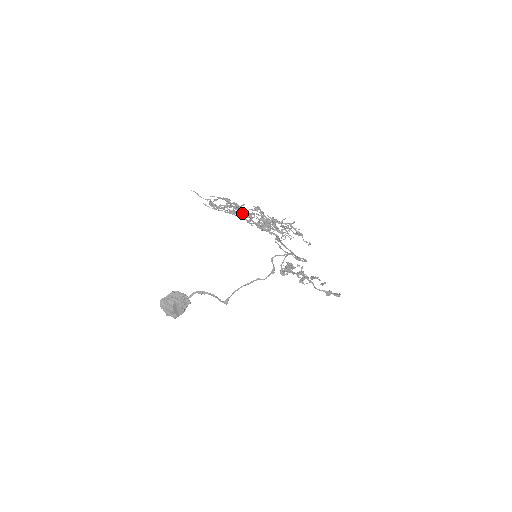
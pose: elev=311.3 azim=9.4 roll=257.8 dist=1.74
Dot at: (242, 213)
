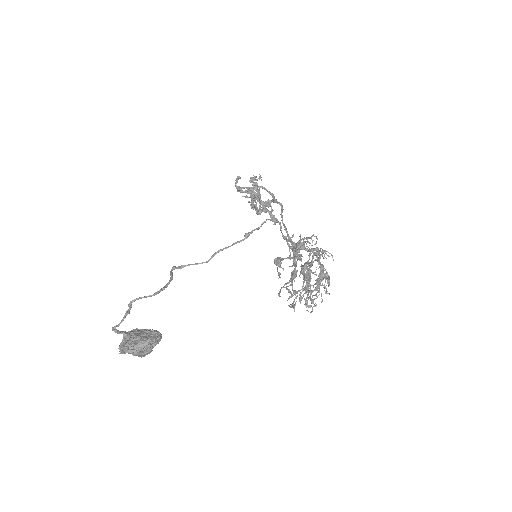
Dot at: occluded
